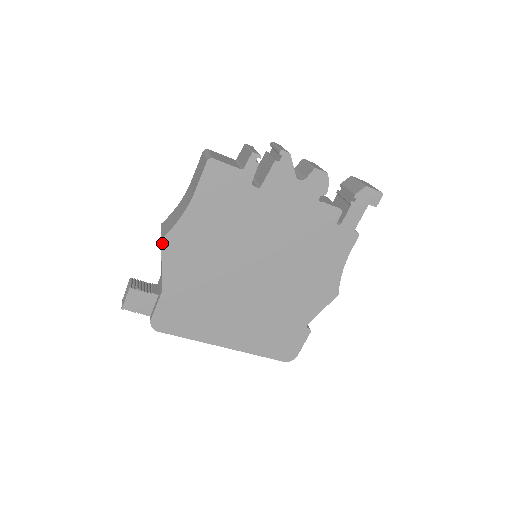
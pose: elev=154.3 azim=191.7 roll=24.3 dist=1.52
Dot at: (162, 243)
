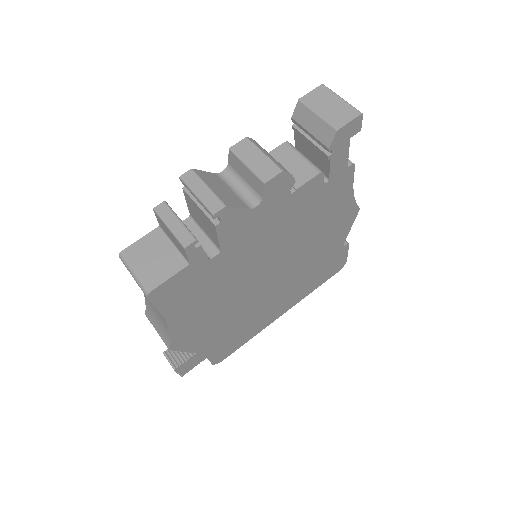
Dot at: (172, 350)
